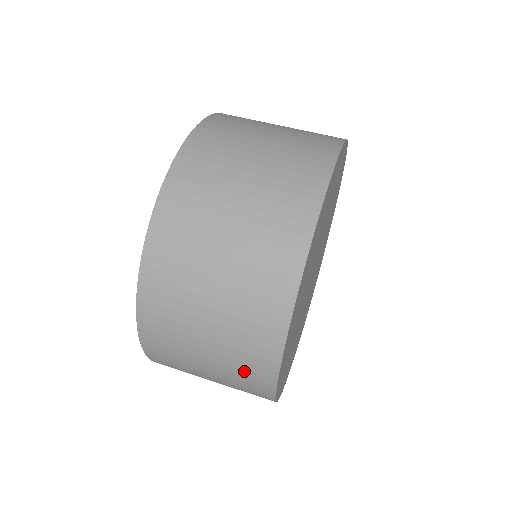
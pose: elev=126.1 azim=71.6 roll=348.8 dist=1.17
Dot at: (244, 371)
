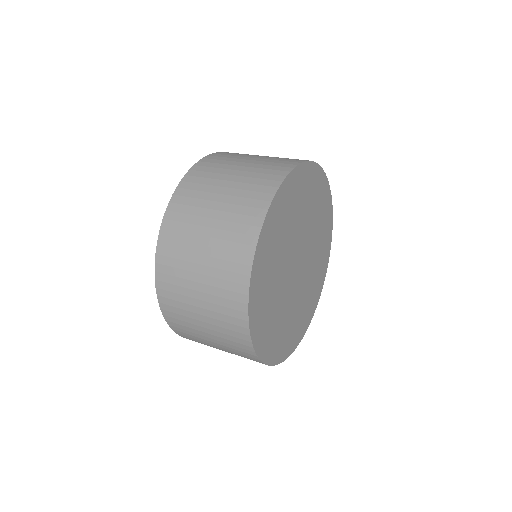
Dot at: (237, 350)
